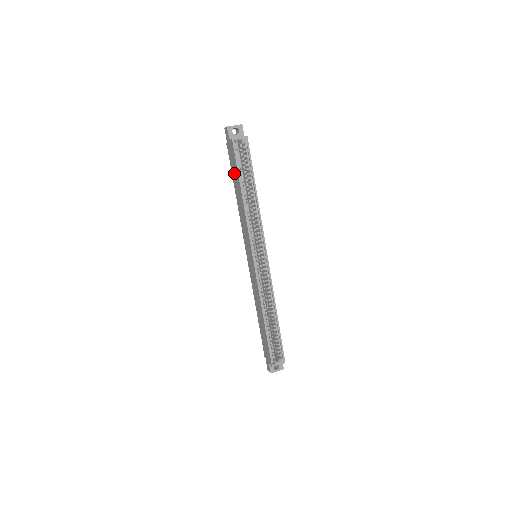
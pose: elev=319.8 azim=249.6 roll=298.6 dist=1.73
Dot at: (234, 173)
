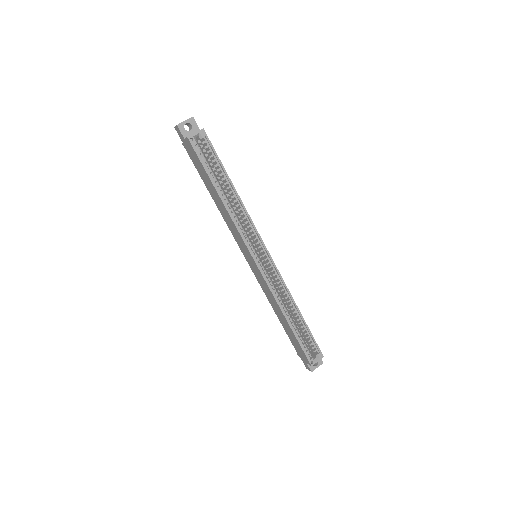
Dot at: (202, 174)
